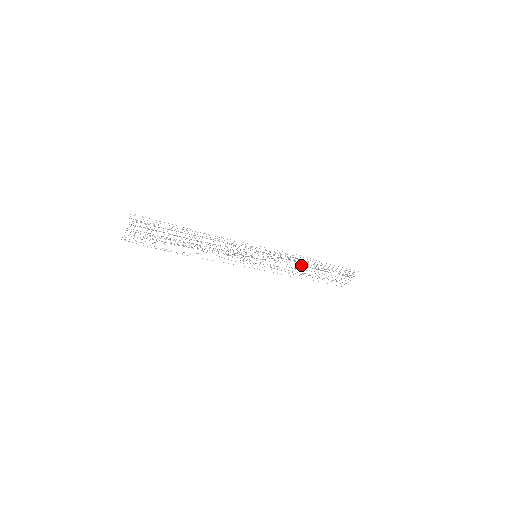
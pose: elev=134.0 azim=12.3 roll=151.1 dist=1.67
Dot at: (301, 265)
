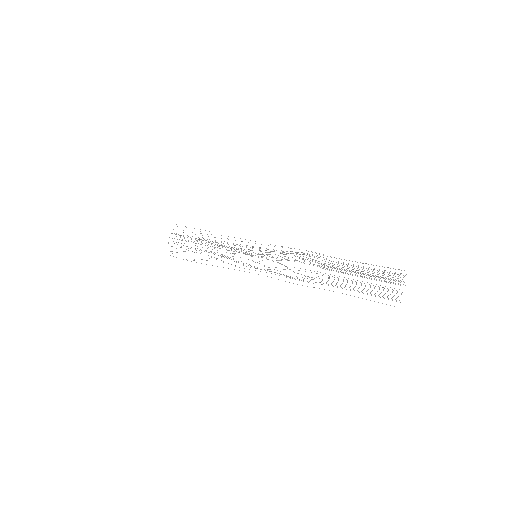
Dot at: occluded
